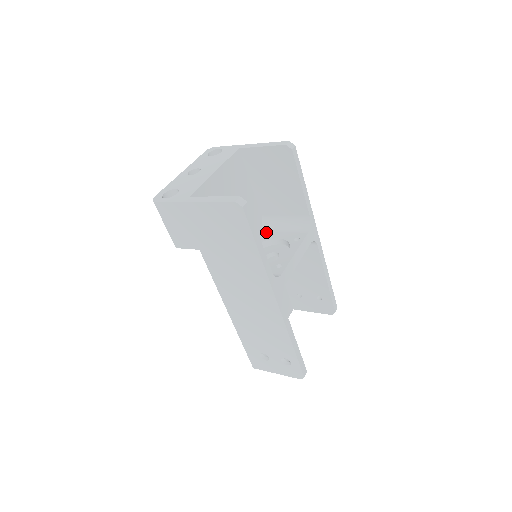
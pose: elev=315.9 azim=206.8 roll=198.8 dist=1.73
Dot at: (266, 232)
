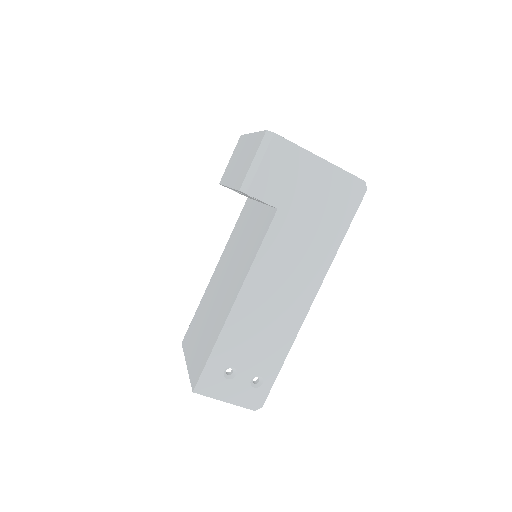
Dot at: occluded
